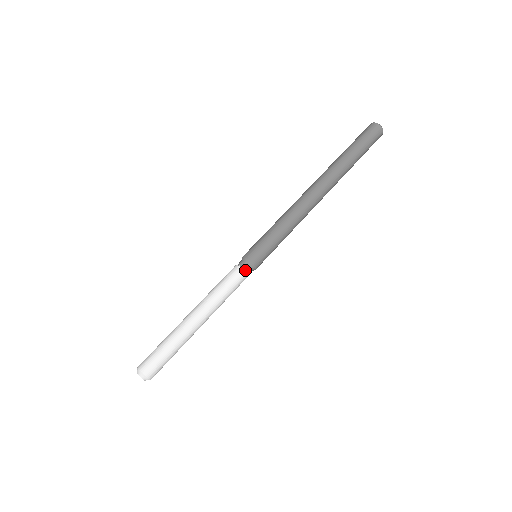
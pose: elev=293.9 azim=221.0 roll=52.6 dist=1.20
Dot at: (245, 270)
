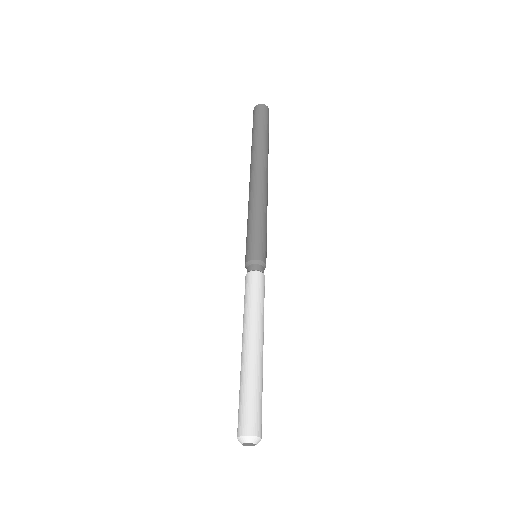
Dot at: occluded
